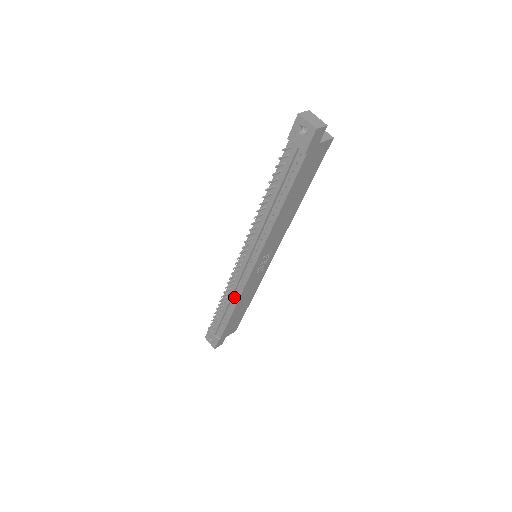
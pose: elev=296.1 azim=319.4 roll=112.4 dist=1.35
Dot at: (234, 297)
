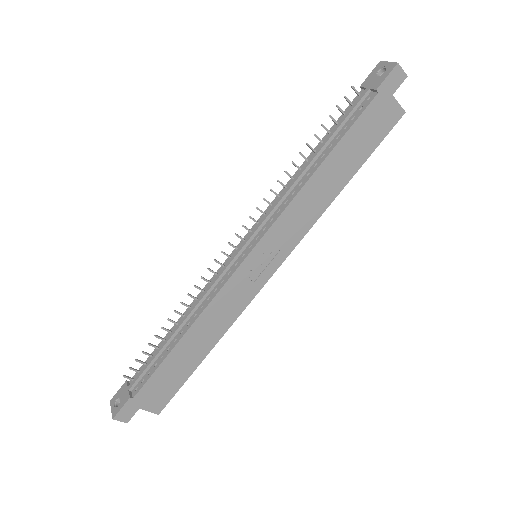
Dot at: (197, 311)
